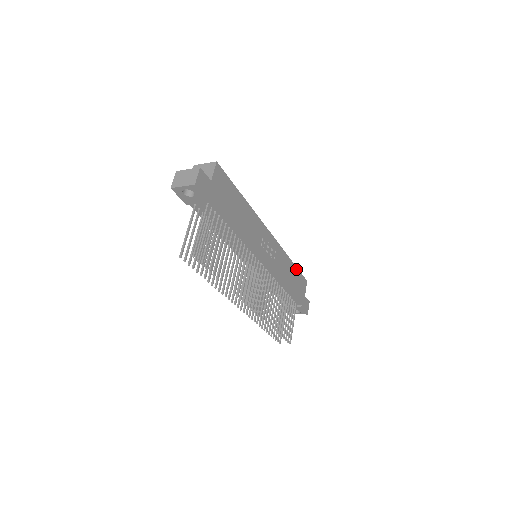
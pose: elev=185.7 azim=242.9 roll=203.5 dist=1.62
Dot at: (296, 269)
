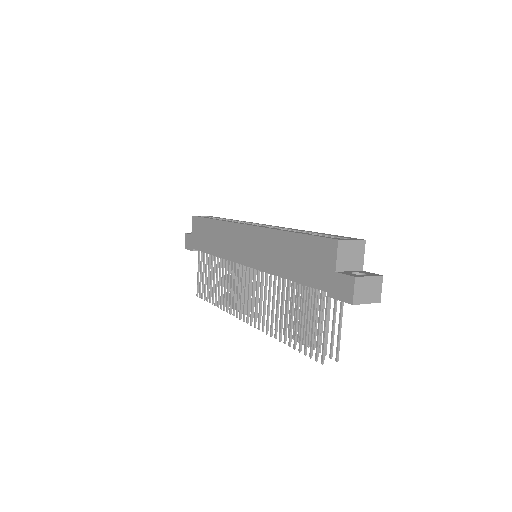
Dot at: occluded
